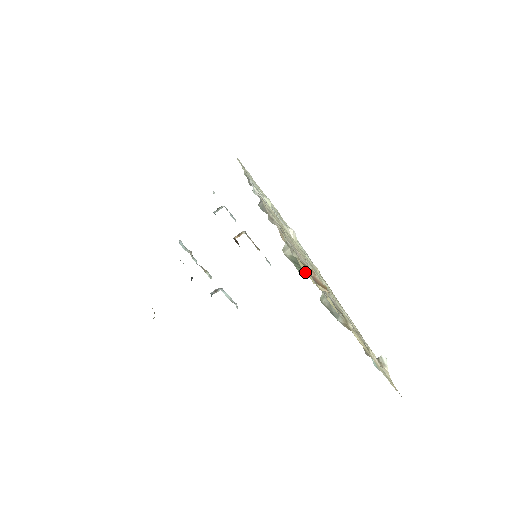
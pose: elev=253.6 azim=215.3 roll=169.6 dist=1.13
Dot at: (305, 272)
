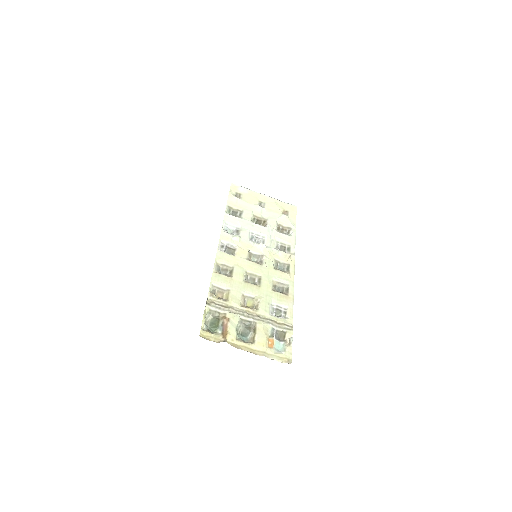
Dot at: (216, 328)
